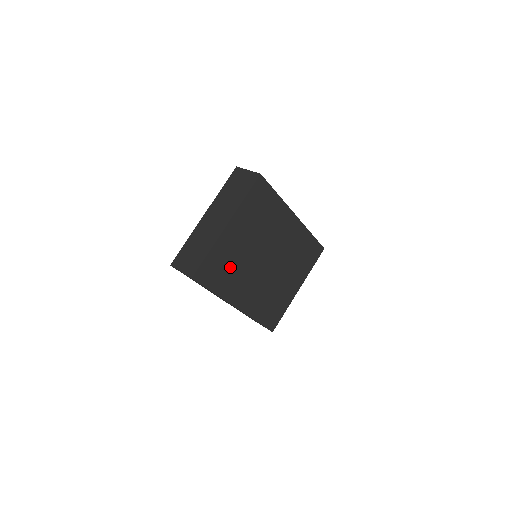
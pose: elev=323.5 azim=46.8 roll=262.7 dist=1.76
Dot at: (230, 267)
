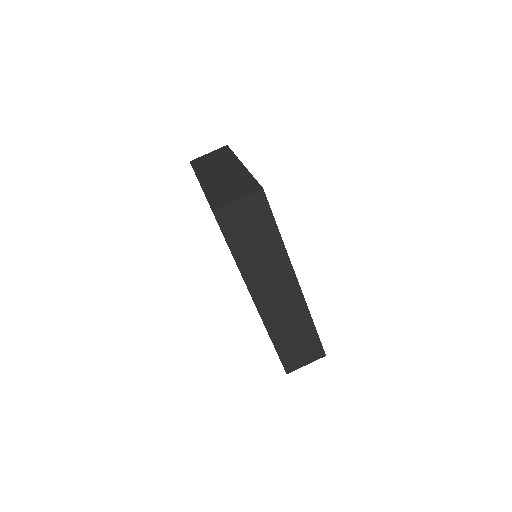
Dot at: occluded
